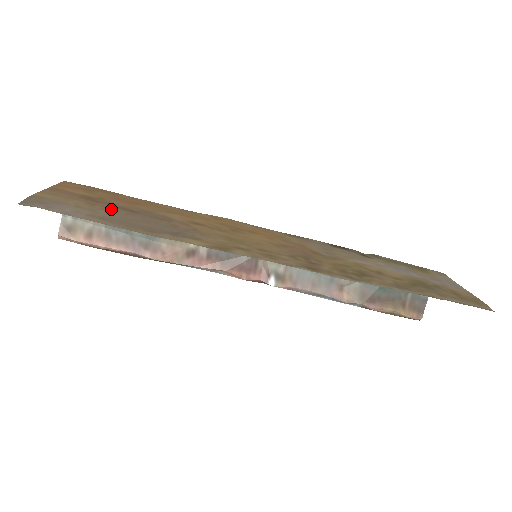
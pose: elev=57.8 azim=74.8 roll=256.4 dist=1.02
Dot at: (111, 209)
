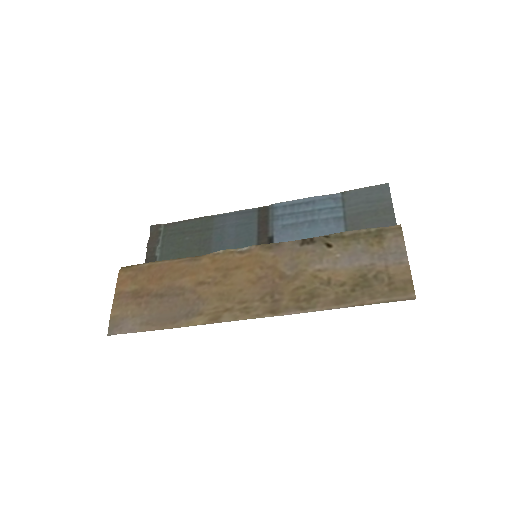
Dot at: (150, 304)
